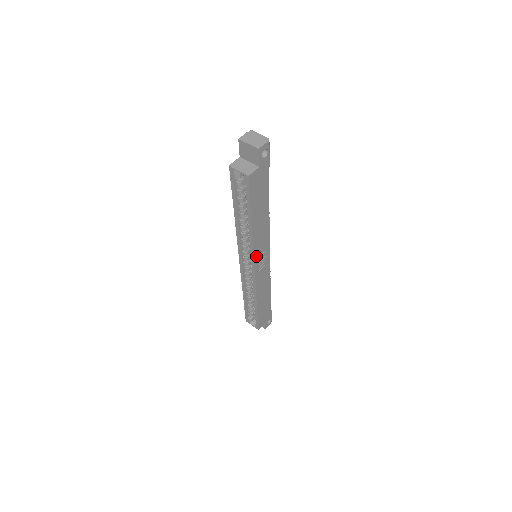
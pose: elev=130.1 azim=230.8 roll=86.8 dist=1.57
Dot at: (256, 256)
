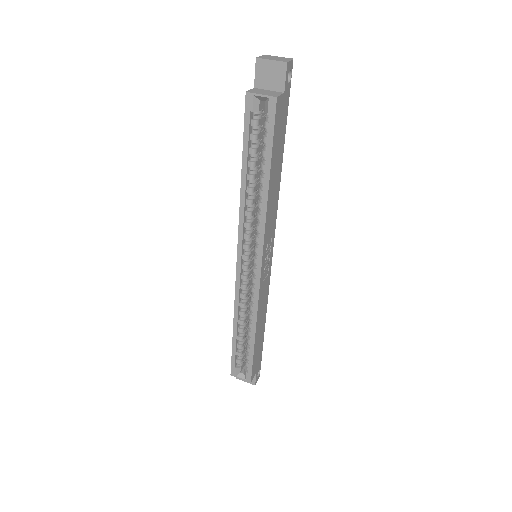
Dot at: (264, 245)
